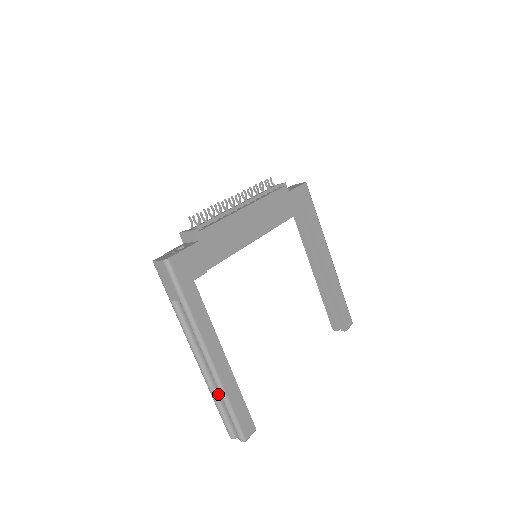
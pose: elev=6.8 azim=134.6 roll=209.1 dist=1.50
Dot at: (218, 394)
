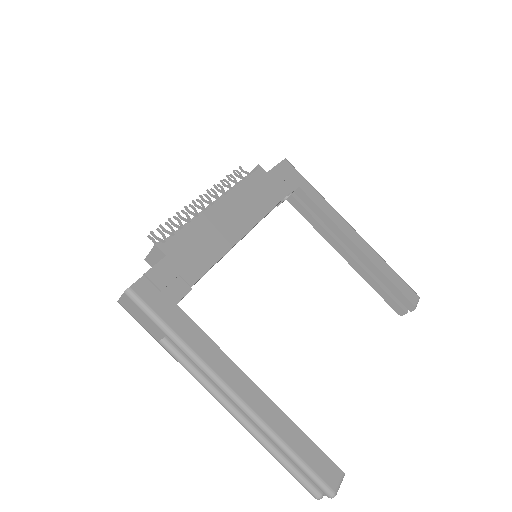
Dot at: (271, 443)
